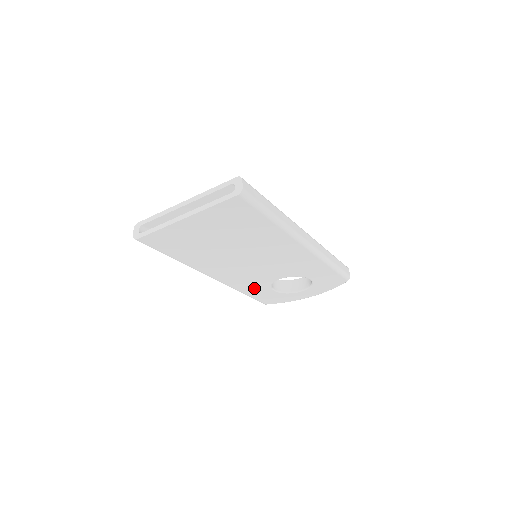
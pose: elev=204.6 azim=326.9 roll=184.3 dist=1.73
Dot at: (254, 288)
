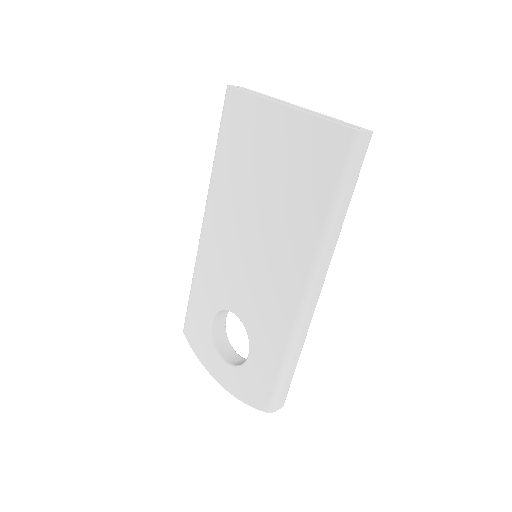
Dot at: (205, 293)
